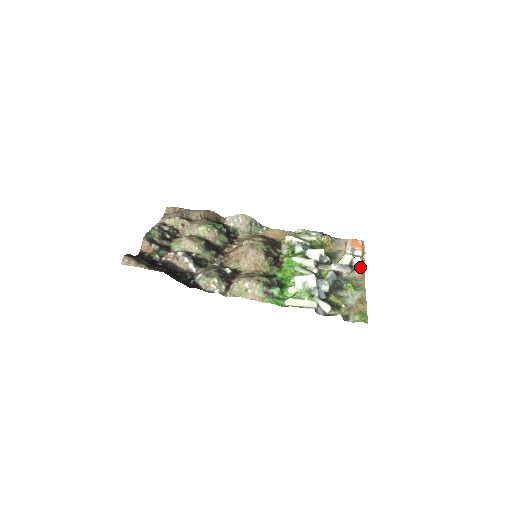
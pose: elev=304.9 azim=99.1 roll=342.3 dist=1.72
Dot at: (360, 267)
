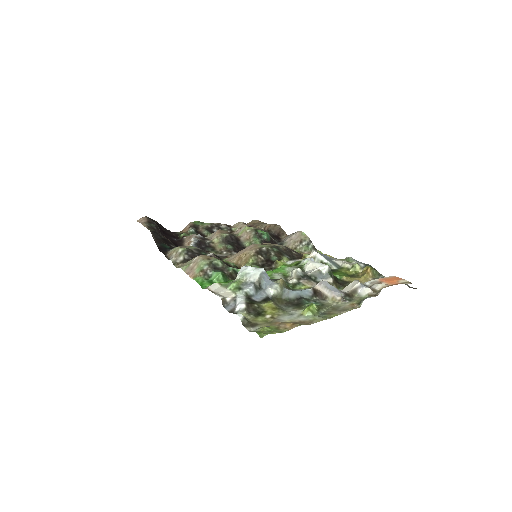
Dot at: (360, 300)
